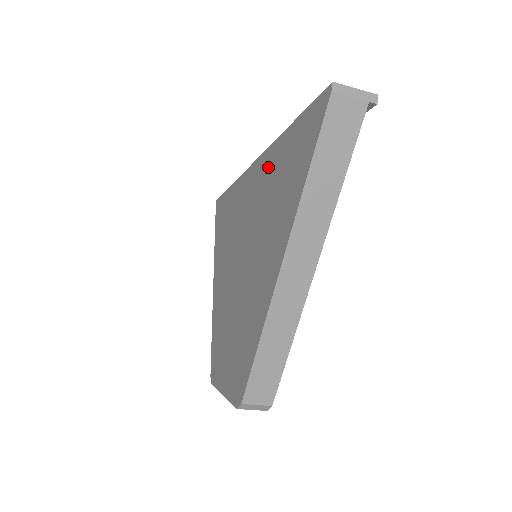
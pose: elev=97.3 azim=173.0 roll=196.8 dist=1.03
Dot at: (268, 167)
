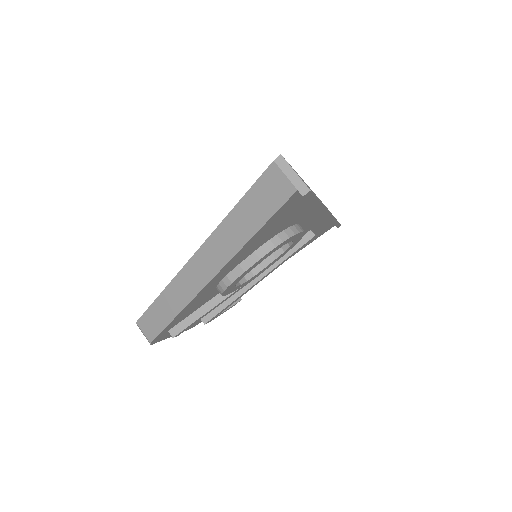
Dot at: occluded
